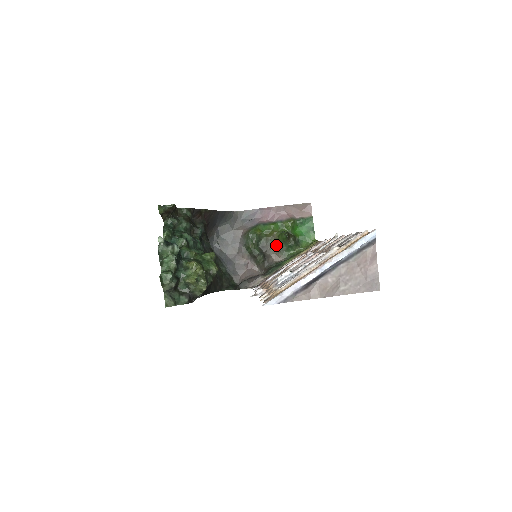
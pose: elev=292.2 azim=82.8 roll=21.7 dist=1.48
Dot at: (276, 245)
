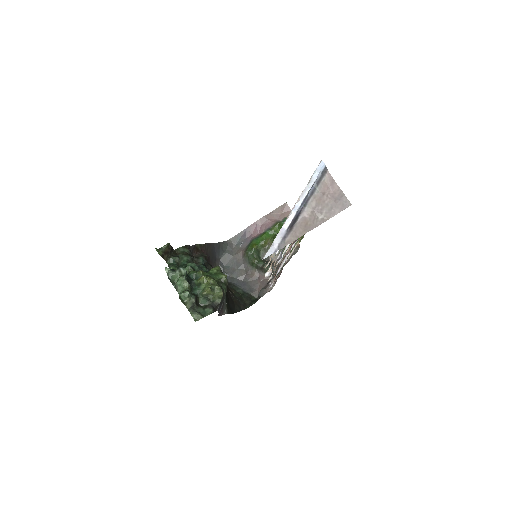
Dot at: occluded
